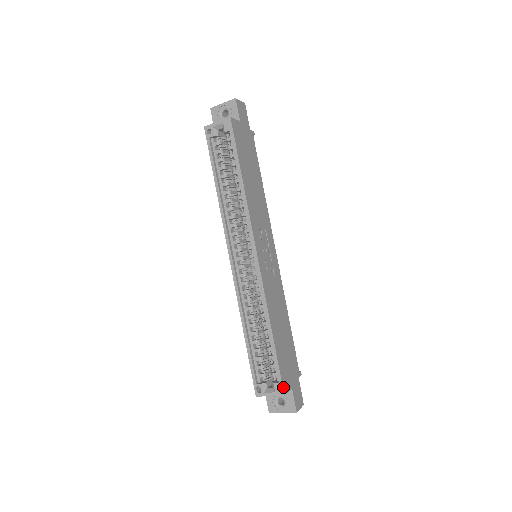
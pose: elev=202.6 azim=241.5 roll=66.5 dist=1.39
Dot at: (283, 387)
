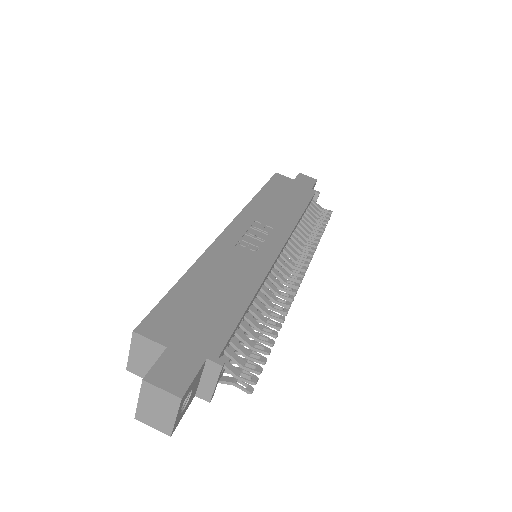
Dot at: (142, 324)
